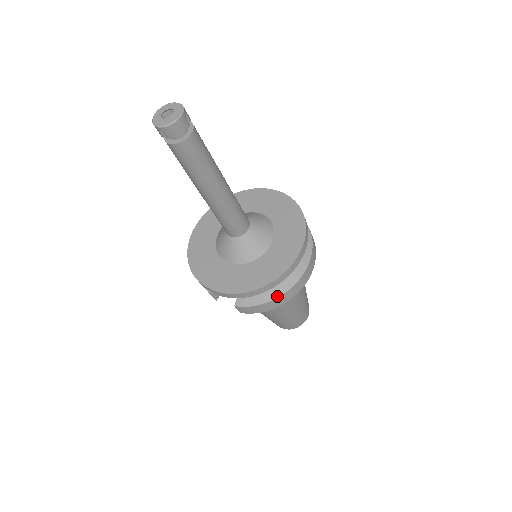
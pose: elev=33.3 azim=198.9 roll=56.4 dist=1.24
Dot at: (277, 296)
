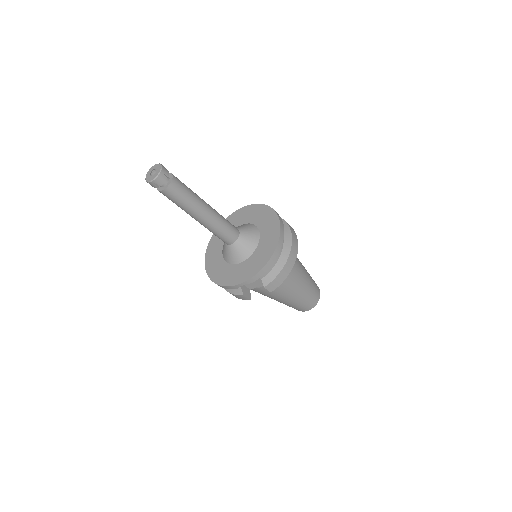
Dot at: (286, 260)
